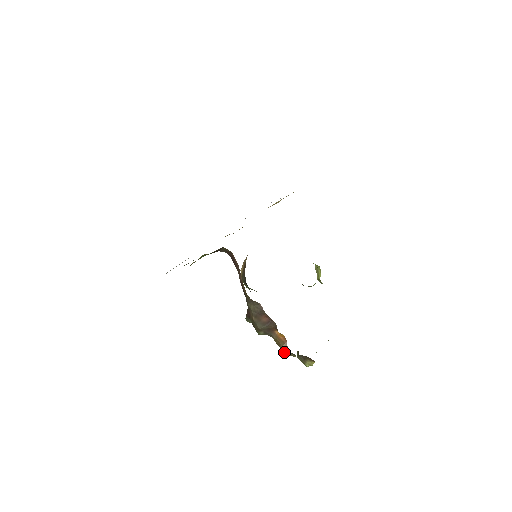
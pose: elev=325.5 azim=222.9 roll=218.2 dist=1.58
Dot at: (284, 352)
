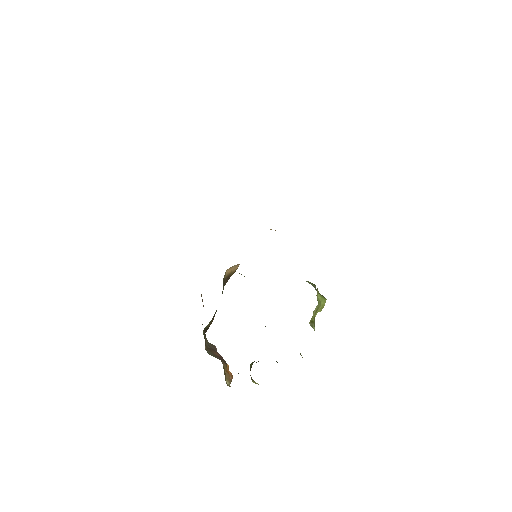
Dot at: (226, 383)
